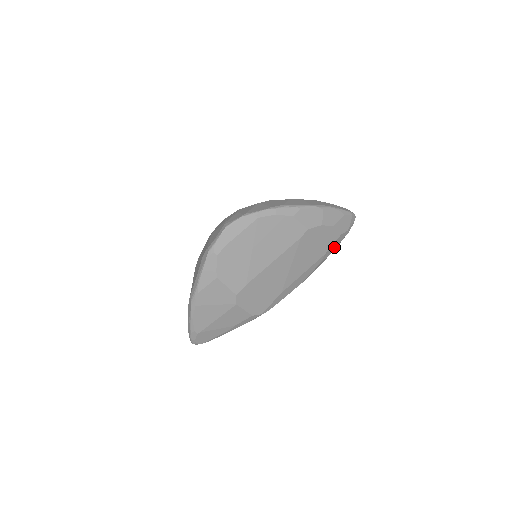
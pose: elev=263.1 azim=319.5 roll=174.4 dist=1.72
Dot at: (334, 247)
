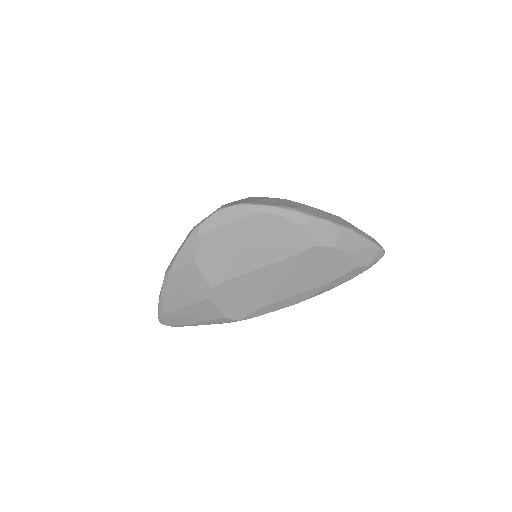
Dot at: (345, 278)
